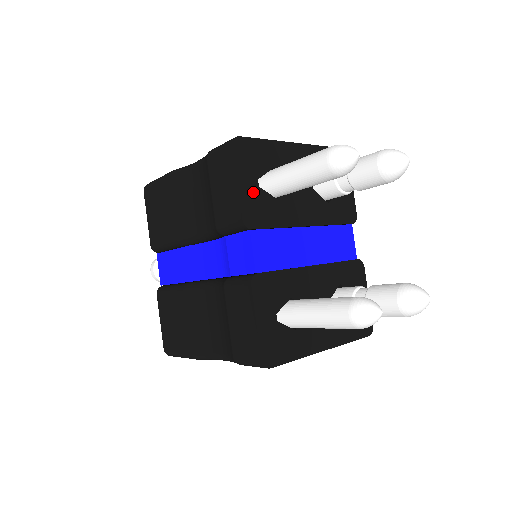
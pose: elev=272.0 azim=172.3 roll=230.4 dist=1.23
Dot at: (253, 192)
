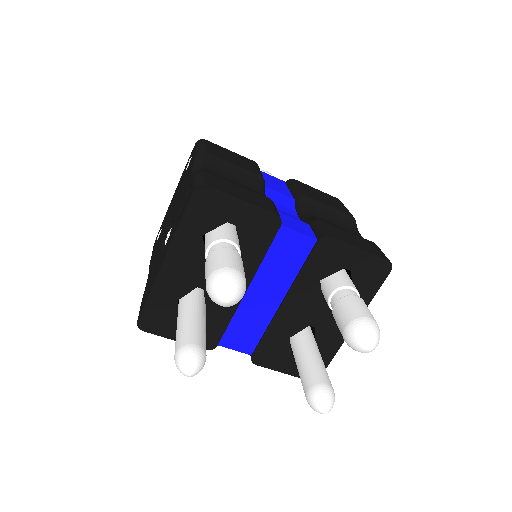
Dot at: occluded
